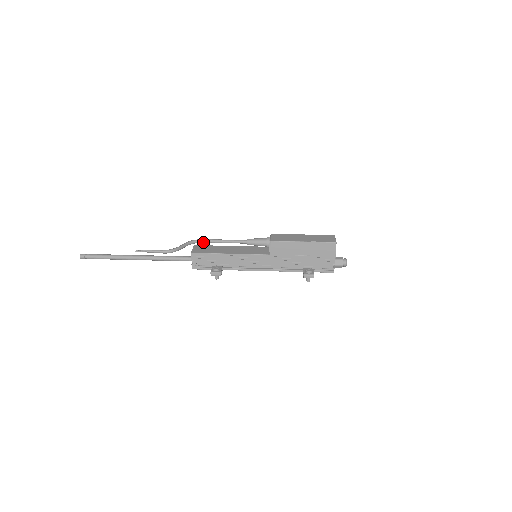
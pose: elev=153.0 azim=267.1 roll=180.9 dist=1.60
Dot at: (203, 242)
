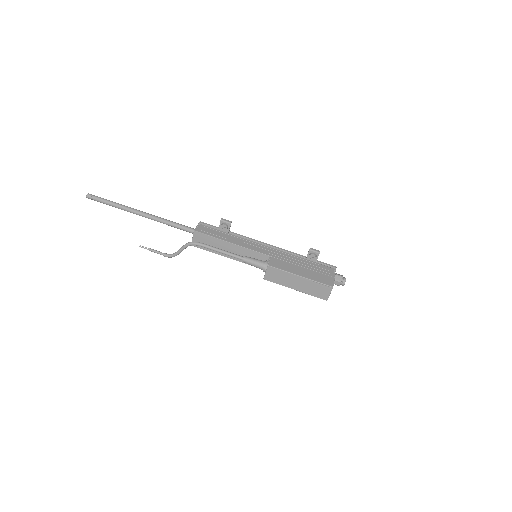
Dot at: (201, 245)
